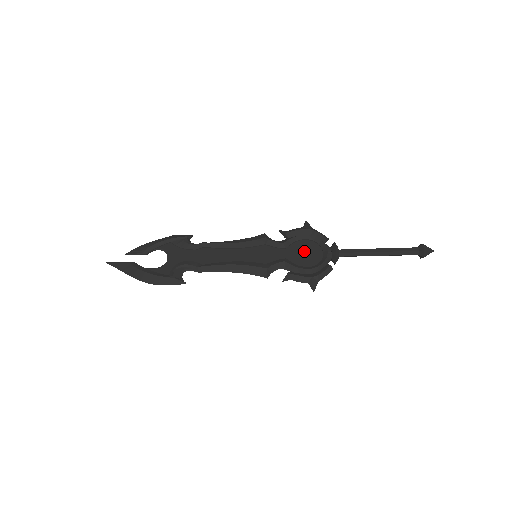
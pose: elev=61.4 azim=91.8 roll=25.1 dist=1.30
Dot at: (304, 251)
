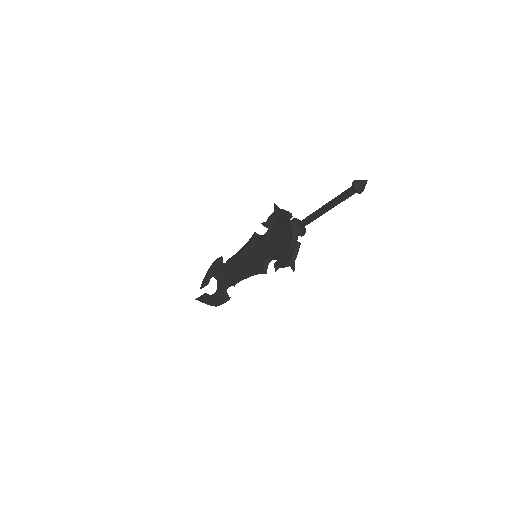
Dot at: (279, 236)
